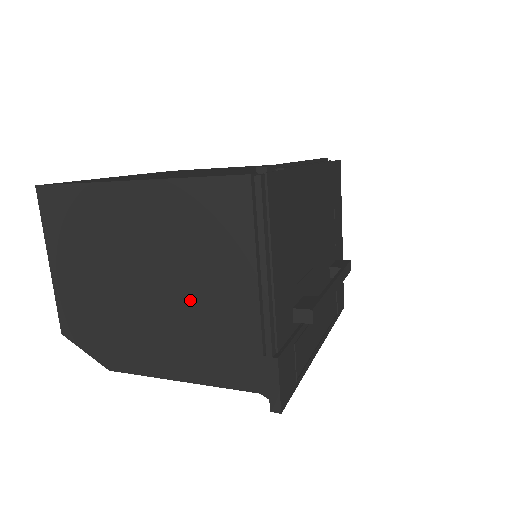
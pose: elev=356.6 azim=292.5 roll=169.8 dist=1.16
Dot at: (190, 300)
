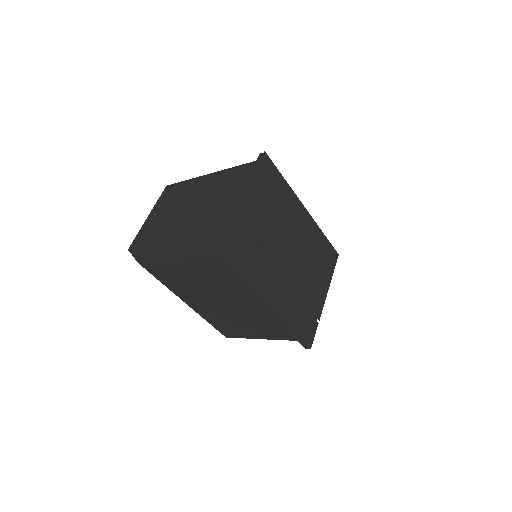
Dot at: (204, 216)
